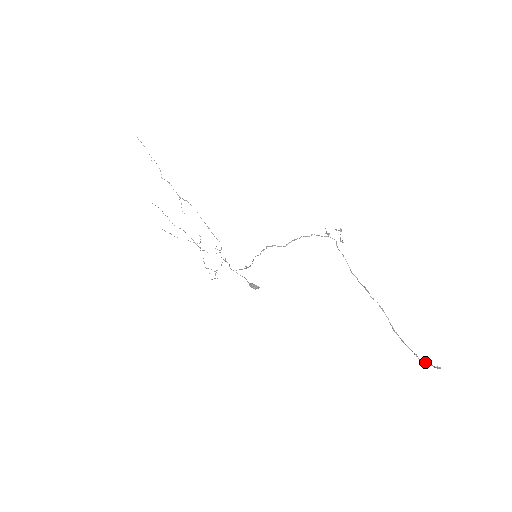
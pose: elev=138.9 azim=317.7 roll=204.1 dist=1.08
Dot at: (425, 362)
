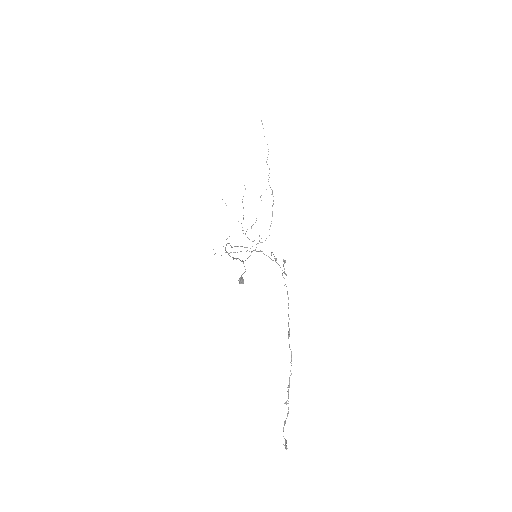
Dot at: occluded
